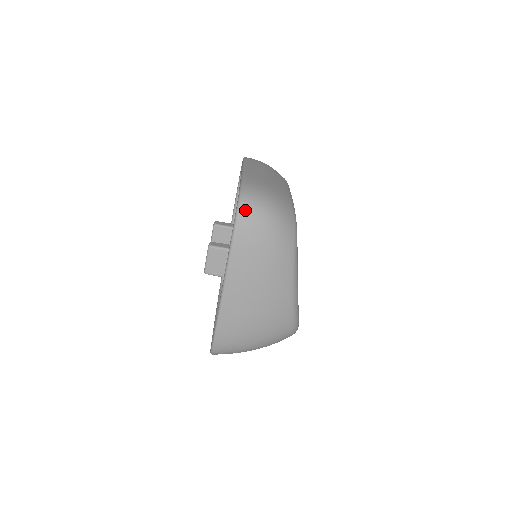
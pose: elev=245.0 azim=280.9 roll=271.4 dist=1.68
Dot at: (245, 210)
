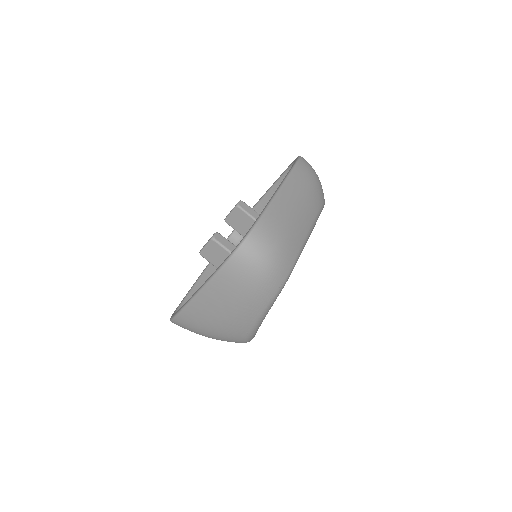
Dot at: (243, 254)
